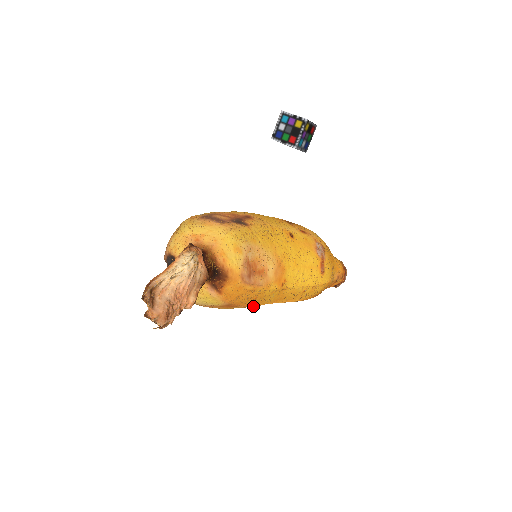
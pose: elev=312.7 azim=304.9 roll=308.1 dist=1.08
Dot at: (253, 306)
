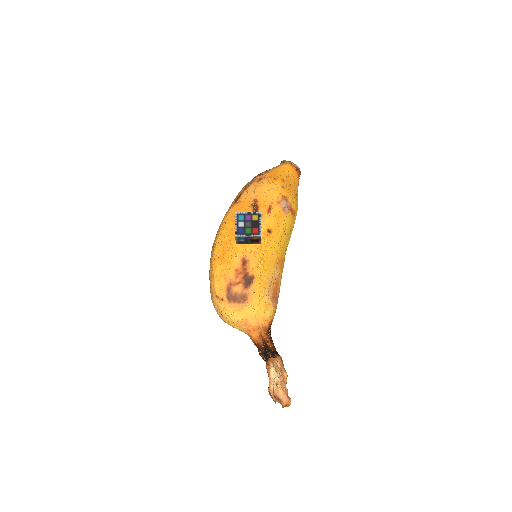
Dot at: occluded
